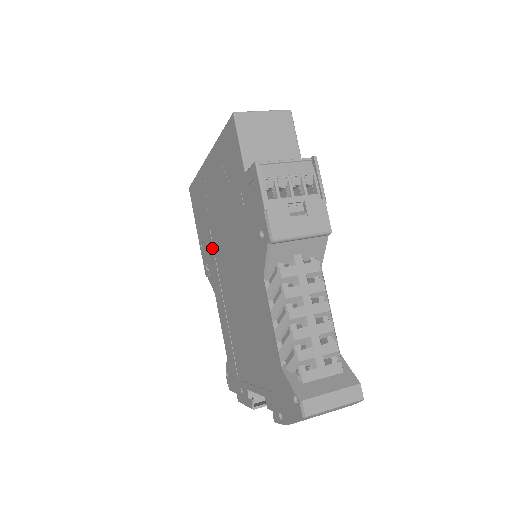
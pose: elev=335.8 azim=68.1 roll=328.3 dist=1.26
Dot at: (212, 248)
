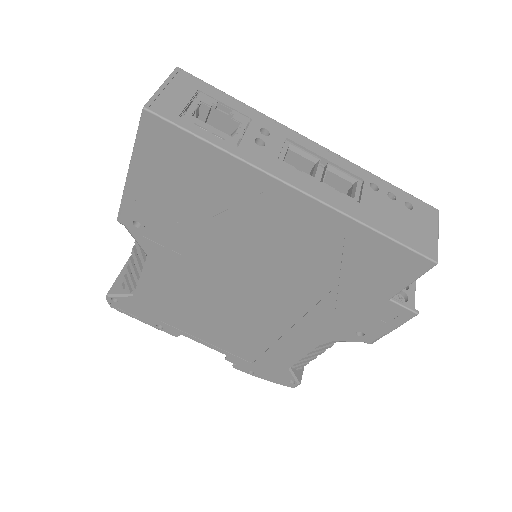
Dot at: (194, 238)
